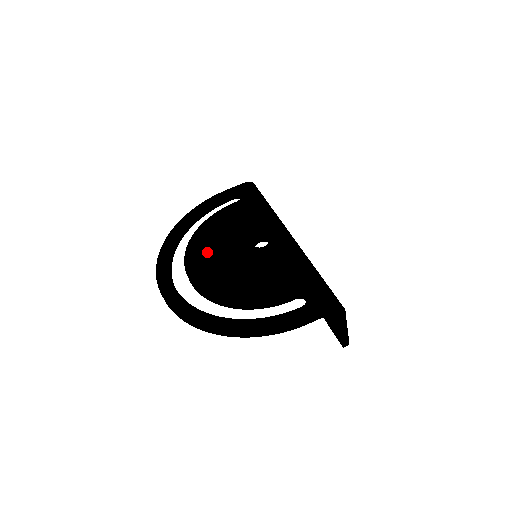
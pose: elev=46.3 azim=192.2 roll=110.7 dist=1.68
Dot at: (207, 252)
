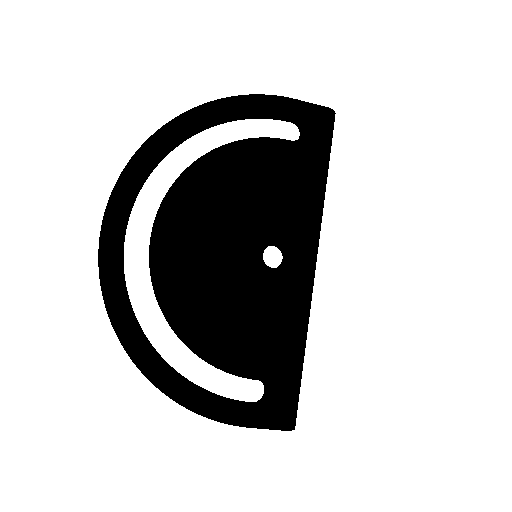
Dot at: (199, 215)
